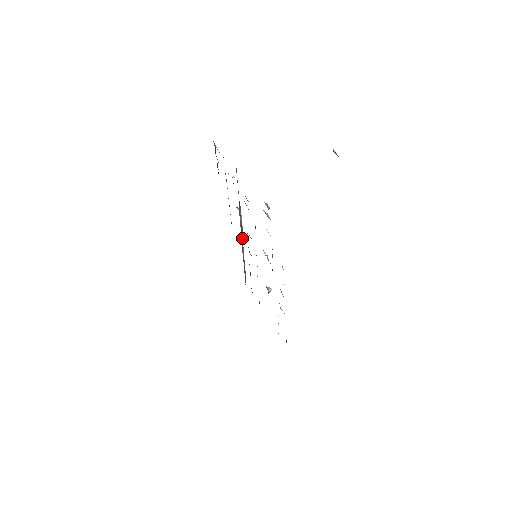
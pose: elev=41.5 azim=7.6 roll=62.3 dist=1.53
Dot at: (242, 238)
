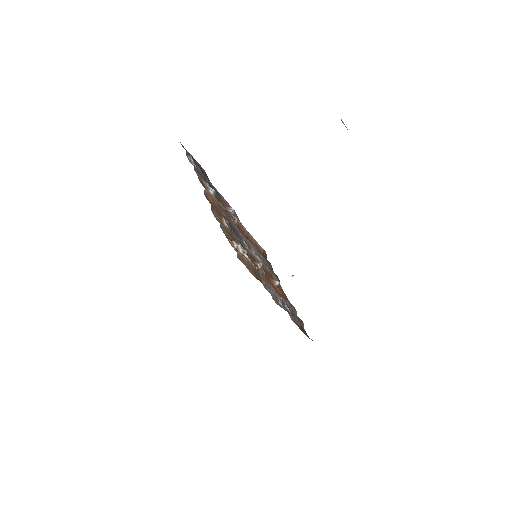
Dot at: (245, 231)
